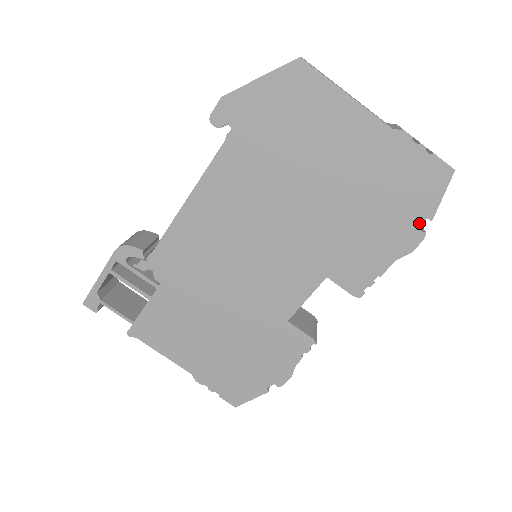
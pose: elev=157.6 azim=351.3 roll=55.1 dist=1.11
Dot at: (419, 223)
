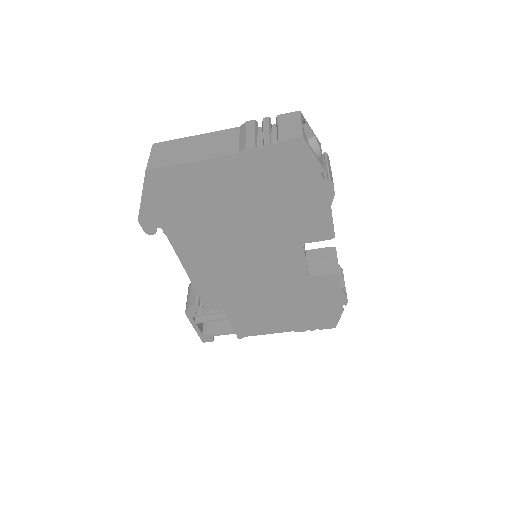
Dot at: (319, 179)
